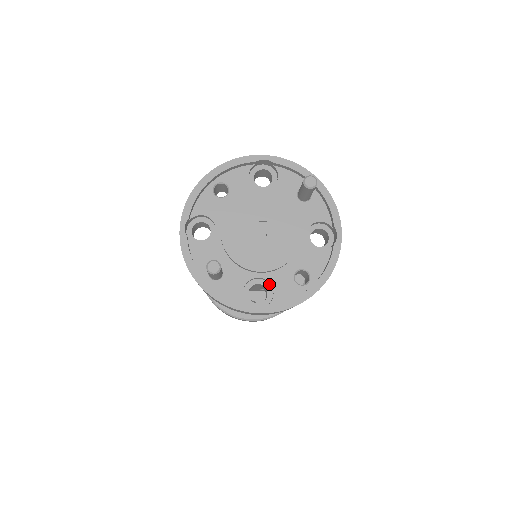
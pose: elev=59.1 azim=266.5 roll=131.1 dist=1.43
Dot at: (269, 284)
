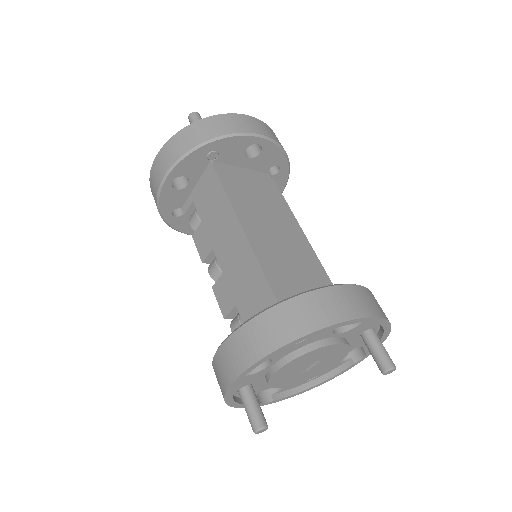
Dot at: occluded
